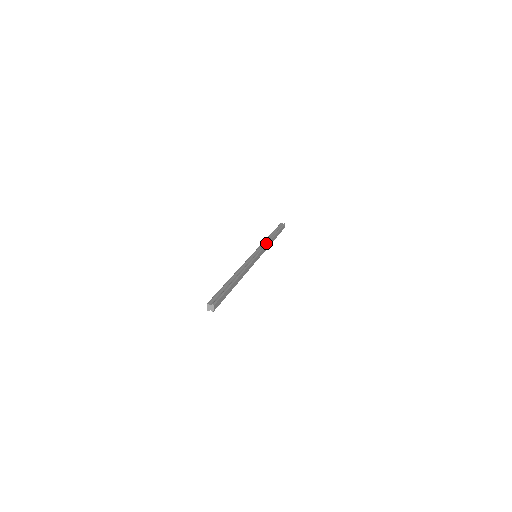
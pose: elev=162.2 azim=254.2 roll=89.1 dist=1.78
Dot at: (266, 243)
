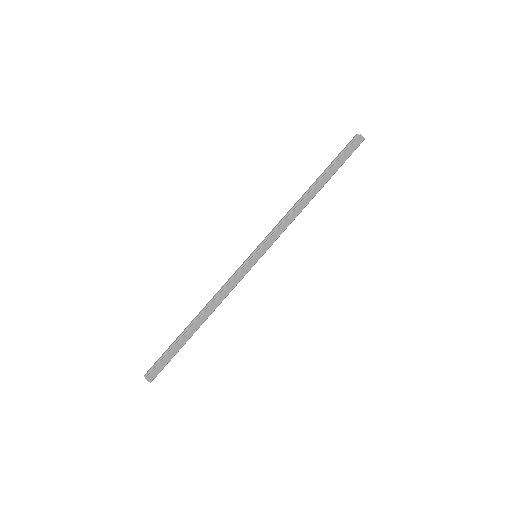
Dot at: (283, 220)
